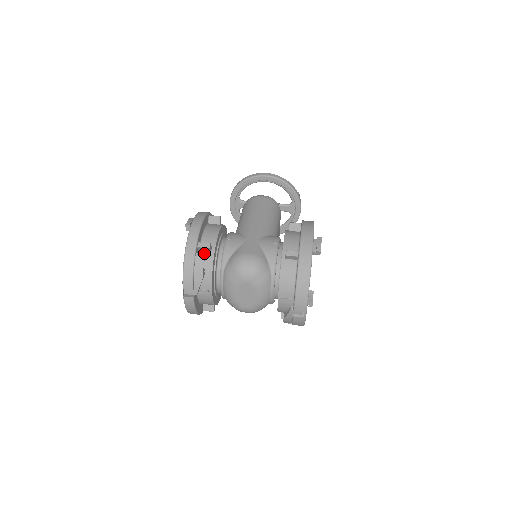
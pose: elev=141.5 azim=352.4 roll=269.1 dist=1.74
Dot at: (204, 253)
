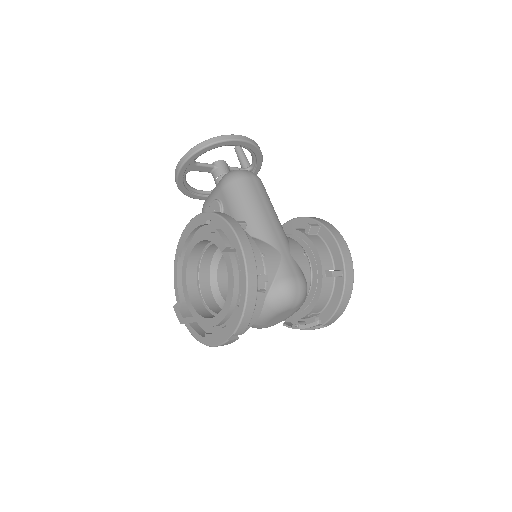
Dot at: (264, 289)
